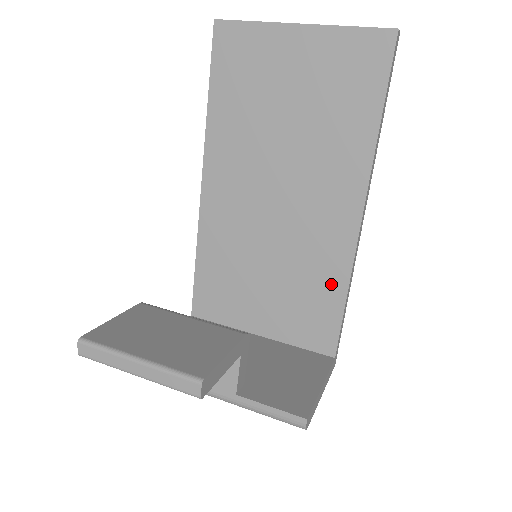
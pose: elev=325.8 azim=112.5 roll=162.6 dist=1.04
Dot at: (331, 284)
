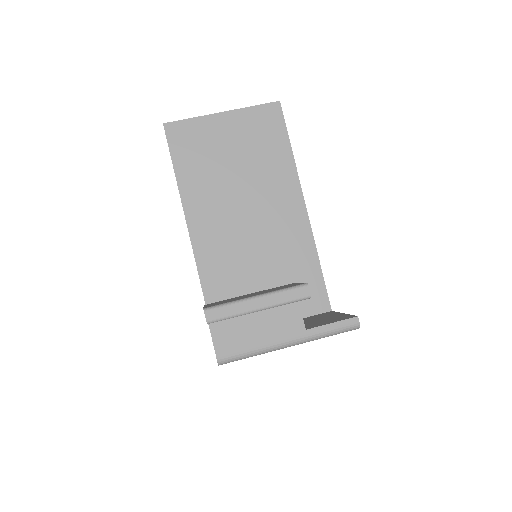
Dot at: (307, 260)
